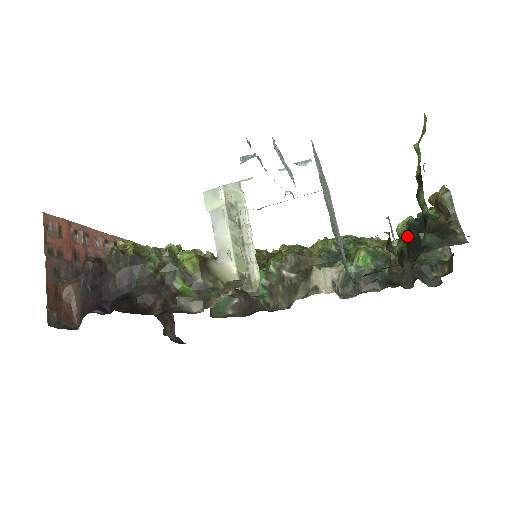
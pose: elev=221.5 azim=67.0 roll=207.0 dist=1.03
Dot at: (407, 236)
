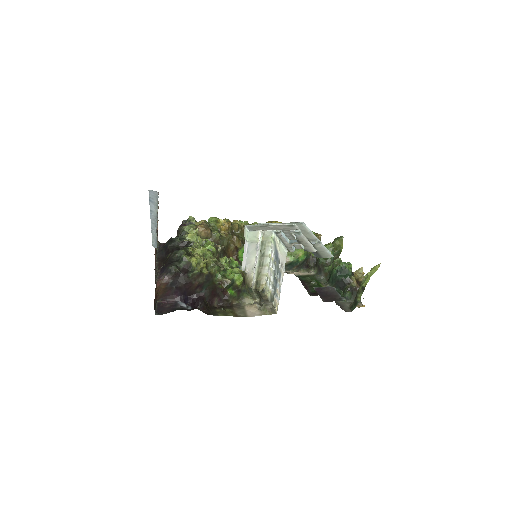
Dot at: (334, 273)
